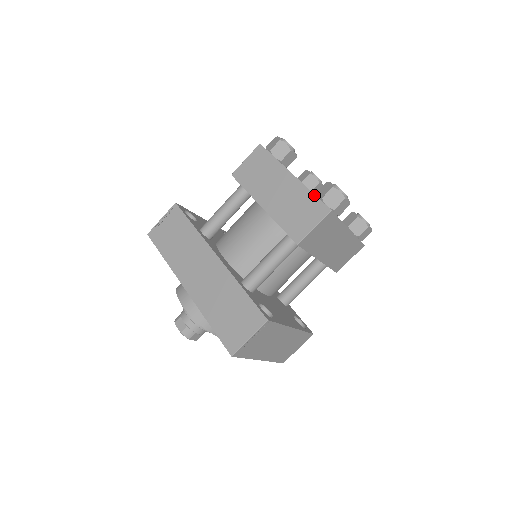
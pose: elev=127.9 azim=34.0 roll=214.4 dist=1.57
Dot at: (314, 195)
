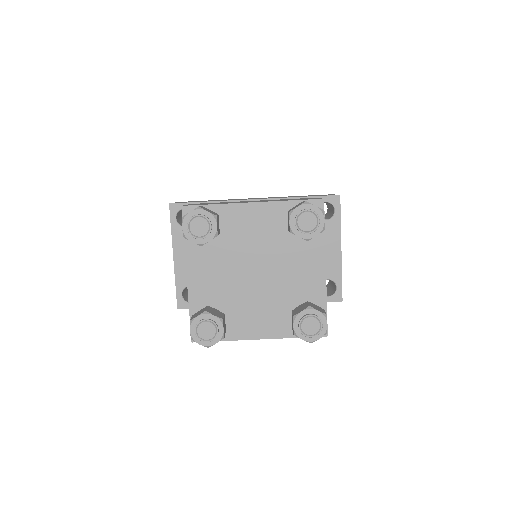
Dot at: occluded
